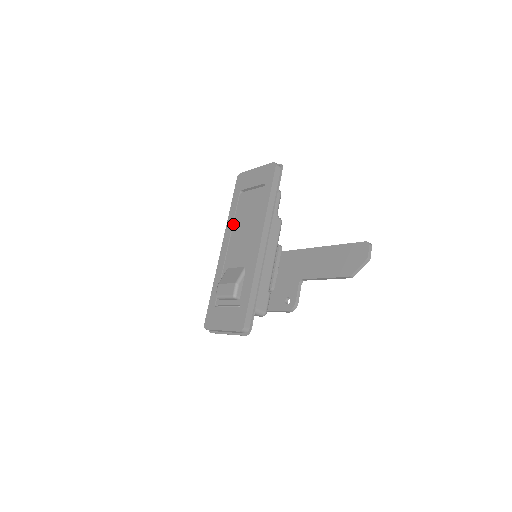
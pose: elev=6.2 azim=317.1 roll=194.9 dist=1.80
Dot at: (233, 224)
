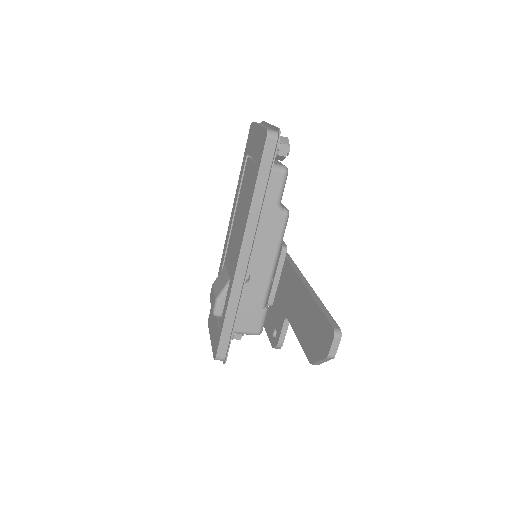
Dot at: (237, 203)
